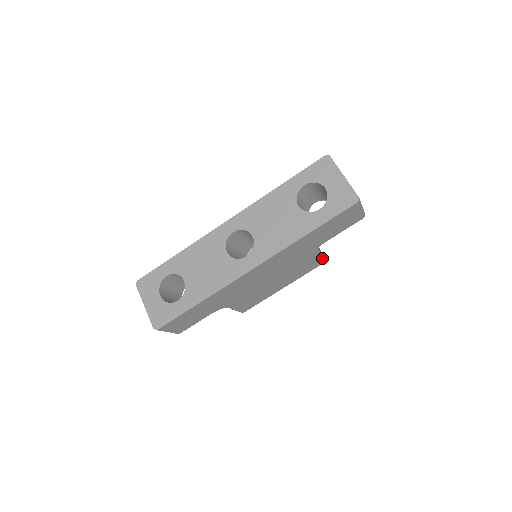
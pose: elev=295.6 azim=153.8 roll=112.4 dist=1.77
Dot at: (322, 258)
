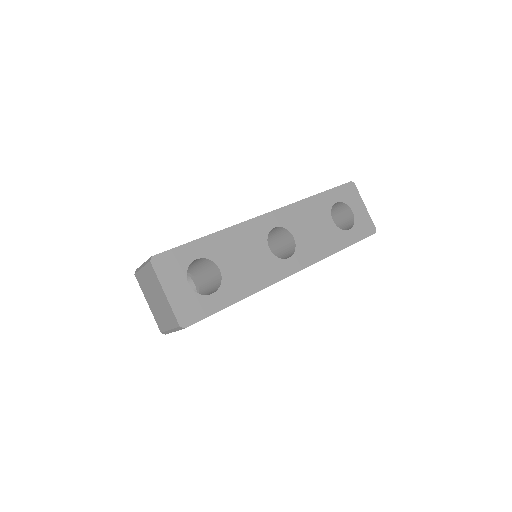
Dot at: occluded
